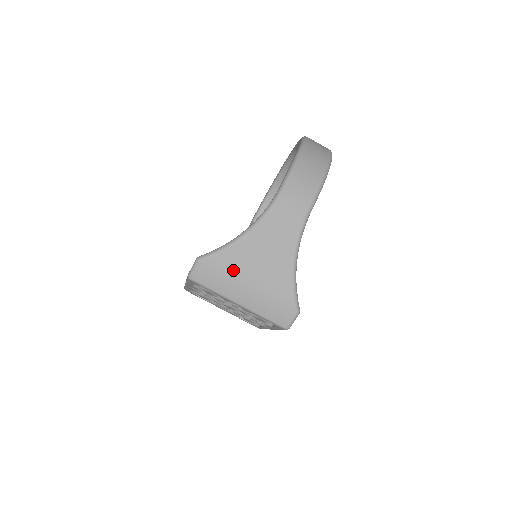
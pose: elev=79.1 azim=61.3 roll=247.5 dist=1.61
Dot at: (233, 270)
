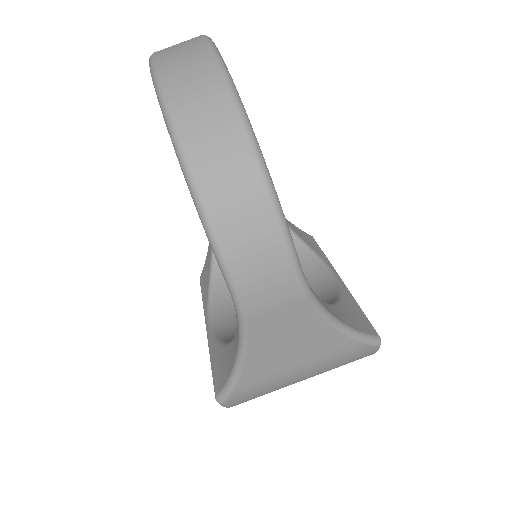
Dot at: (267, 382)
